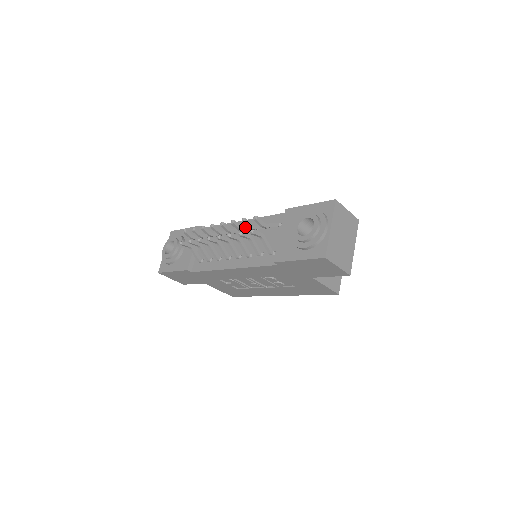
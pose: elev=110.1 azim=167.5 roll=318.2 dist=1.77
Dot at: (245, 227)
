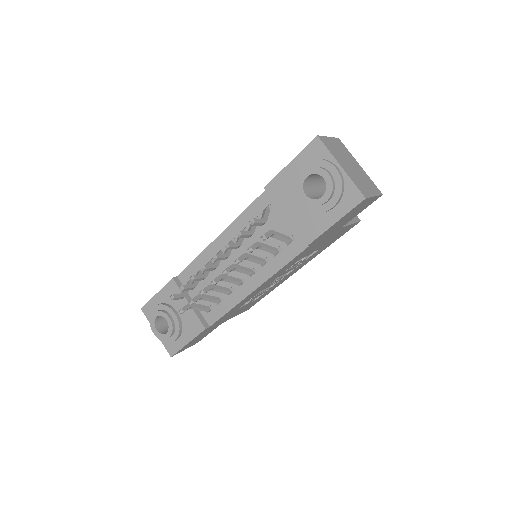
Dot at: (238, 240)
